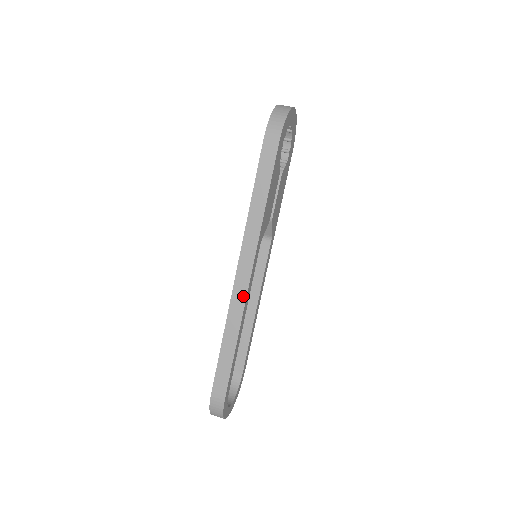
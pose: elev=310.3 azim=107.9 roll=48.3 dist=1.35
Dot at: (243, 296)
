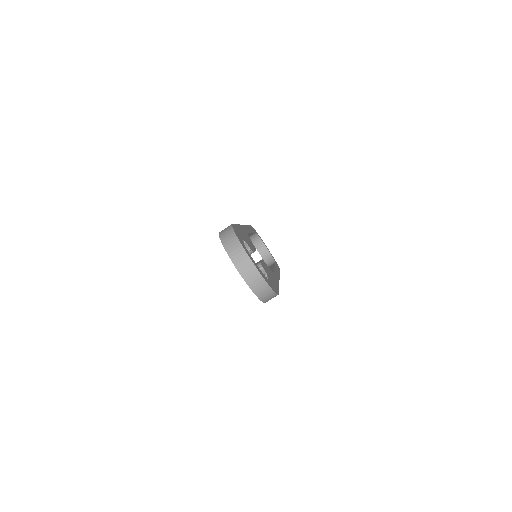
Dot at: occluded
